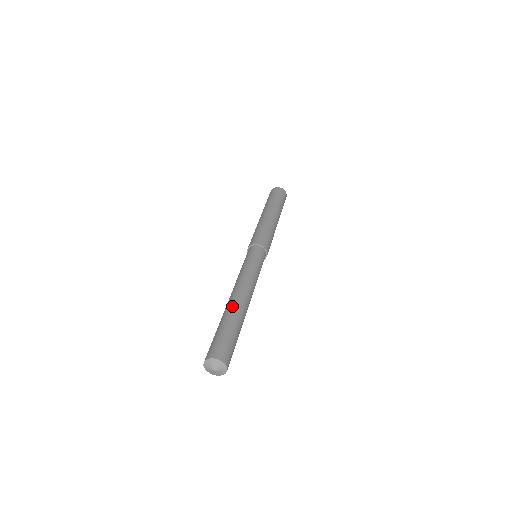
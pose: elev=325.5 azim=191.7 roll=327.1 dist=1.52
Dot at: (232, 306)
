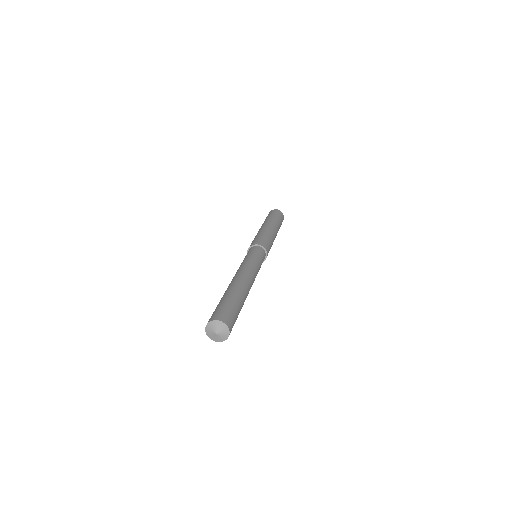
Dot at: (237, 285)
